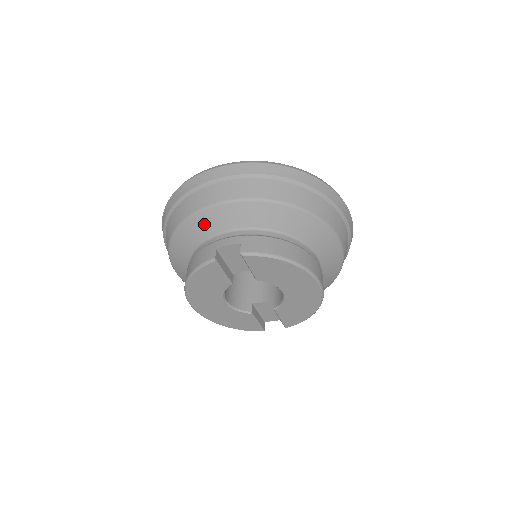
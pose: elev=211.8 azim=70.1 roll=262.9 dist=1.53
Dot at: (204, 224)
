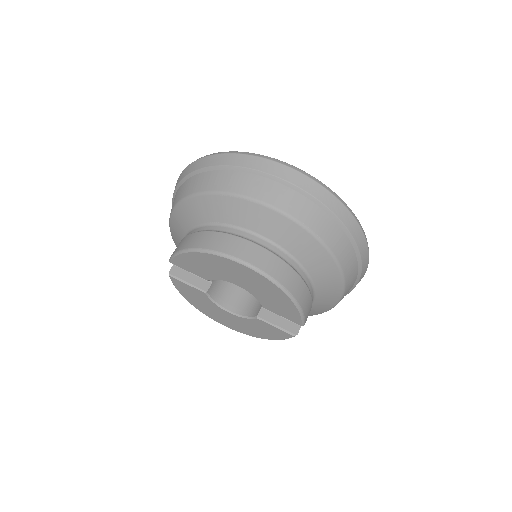
Dot at: occluded
